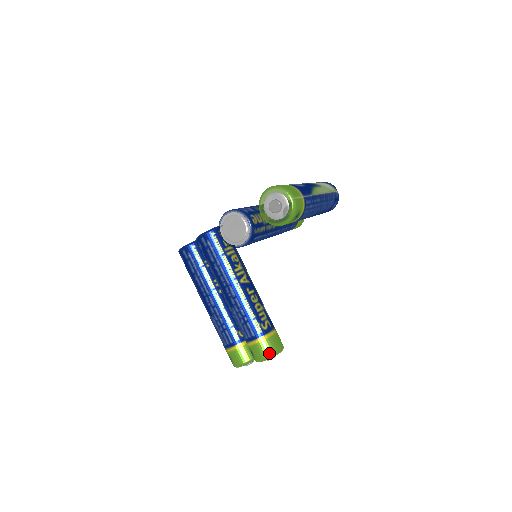
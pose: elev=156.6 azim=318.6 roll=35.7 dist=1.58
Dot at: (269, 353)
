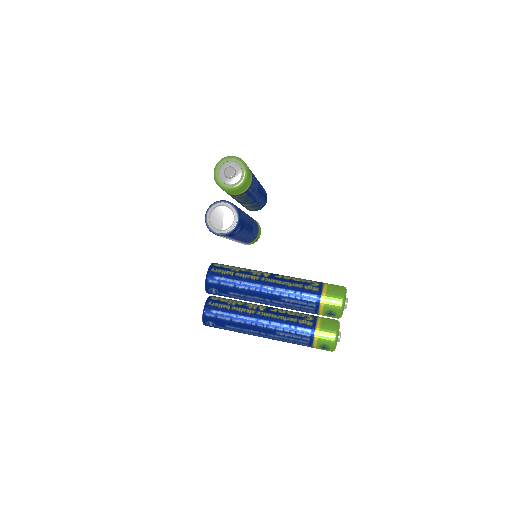
Dot at: (340, 295)
